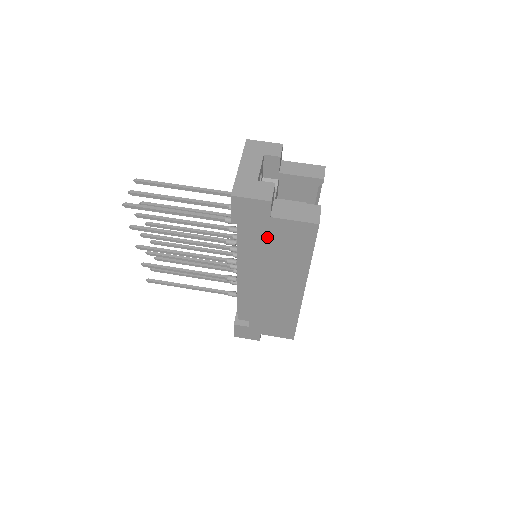
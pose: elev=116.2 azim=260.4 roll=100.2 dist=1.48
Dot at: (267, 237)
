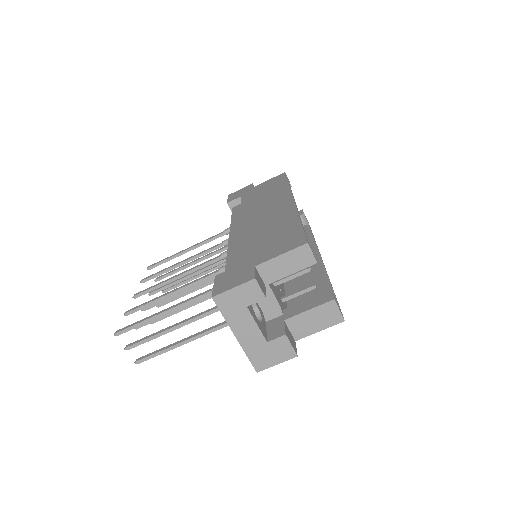
Dot at: occluded
